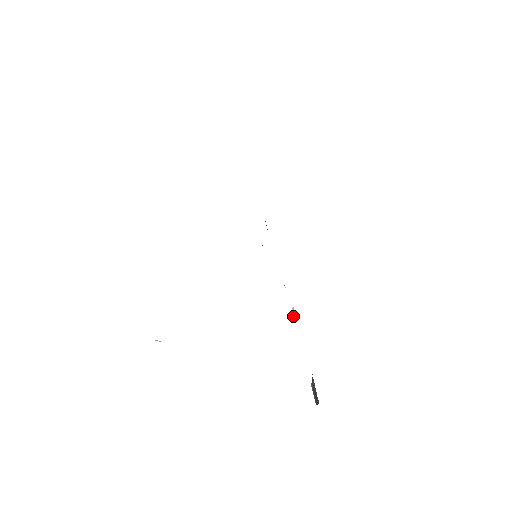
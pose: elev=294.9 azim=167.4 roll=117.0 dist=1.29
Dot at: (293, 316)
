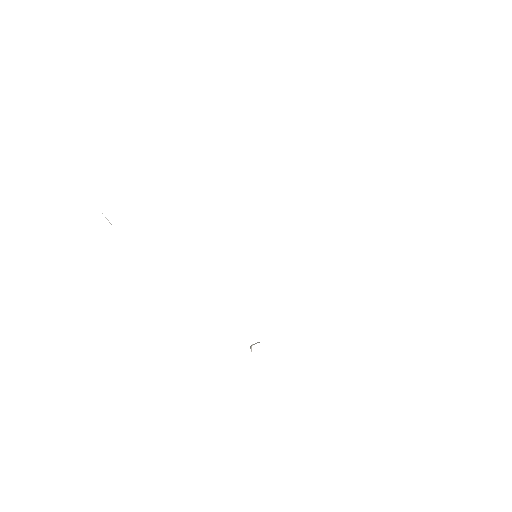
Dot at: (250, 347)
